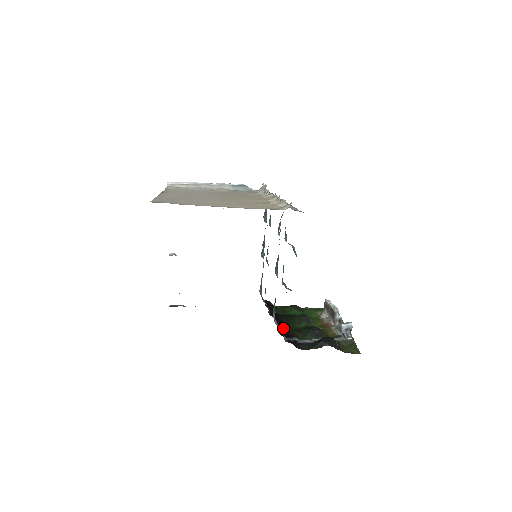
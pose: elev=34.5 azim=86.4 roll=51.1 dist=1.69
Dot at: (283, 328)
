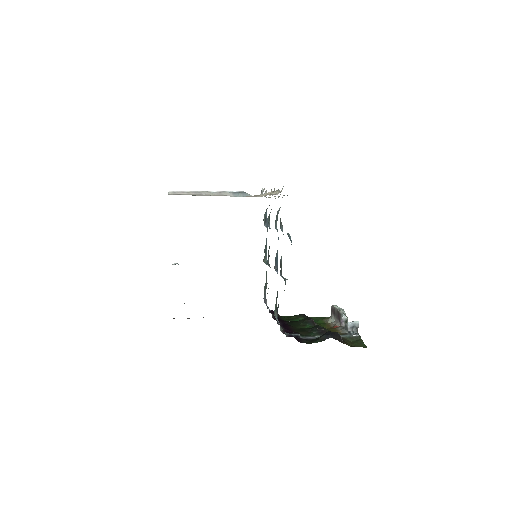
Dot at: (286, 328)
